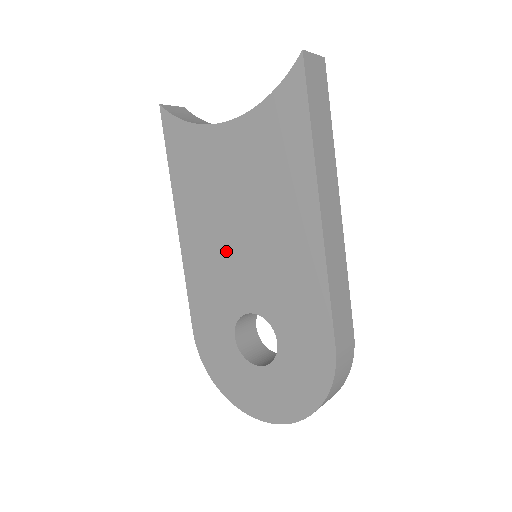
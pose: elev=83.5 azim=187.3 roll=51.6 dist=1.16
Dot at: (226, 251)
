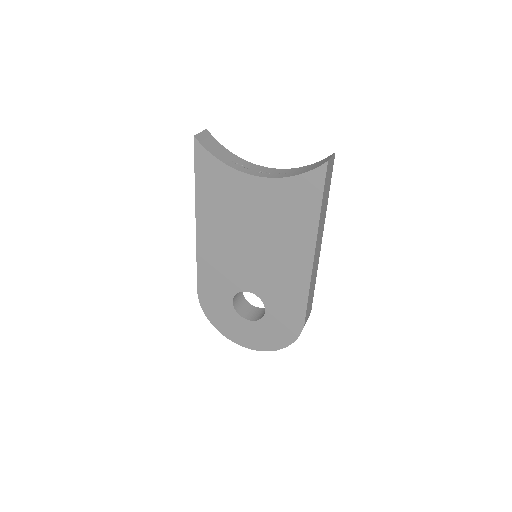
Dot at: (237, 253)
